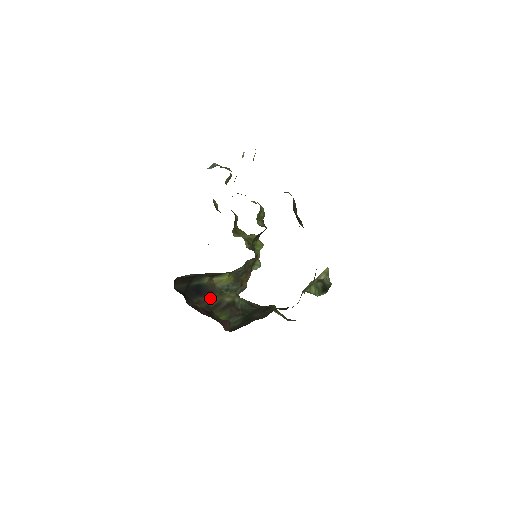
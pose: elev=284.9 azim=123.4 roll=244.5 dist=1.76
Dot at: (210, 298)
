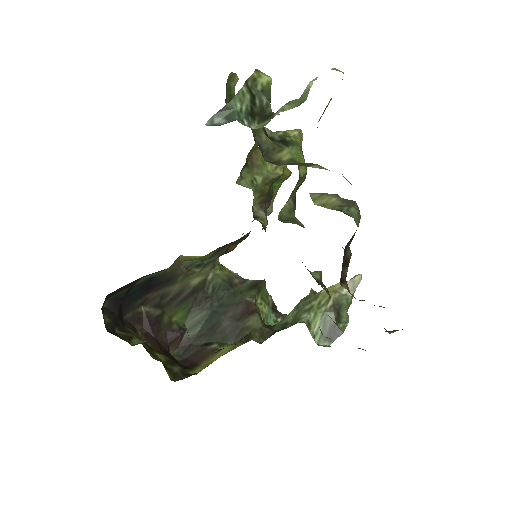
Dot at: (166, 289)
